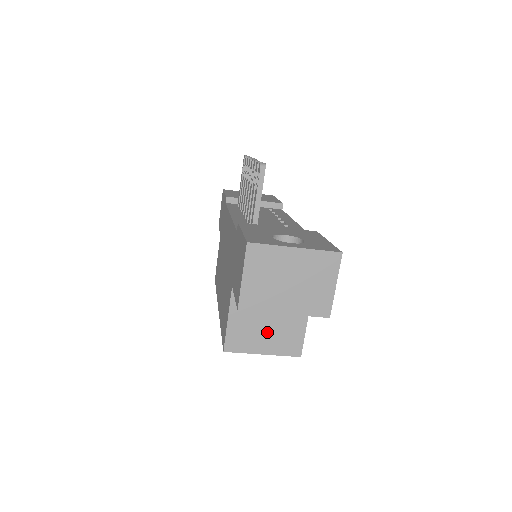
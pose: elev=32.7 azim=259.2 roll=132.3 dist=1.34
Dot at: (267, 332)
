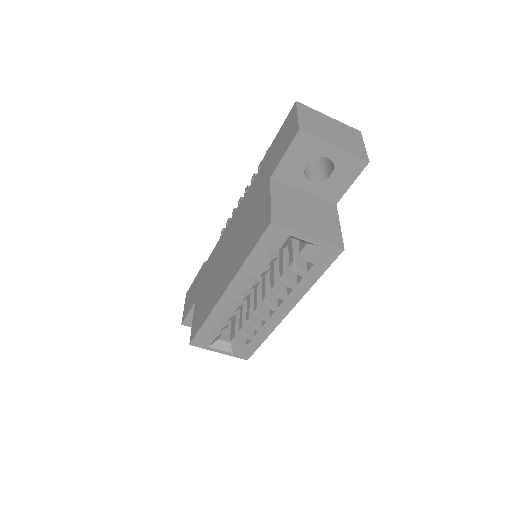
Dot at: (308, 219)
